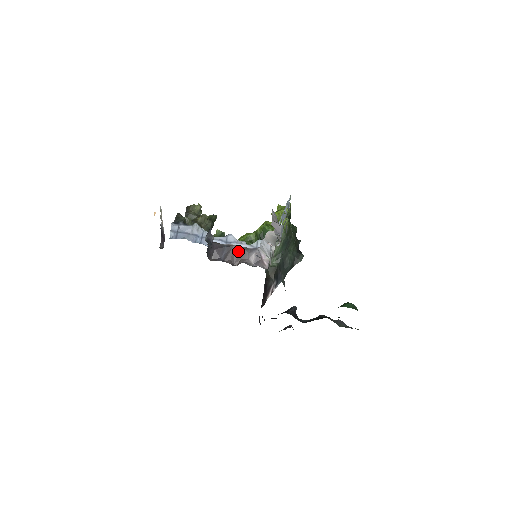
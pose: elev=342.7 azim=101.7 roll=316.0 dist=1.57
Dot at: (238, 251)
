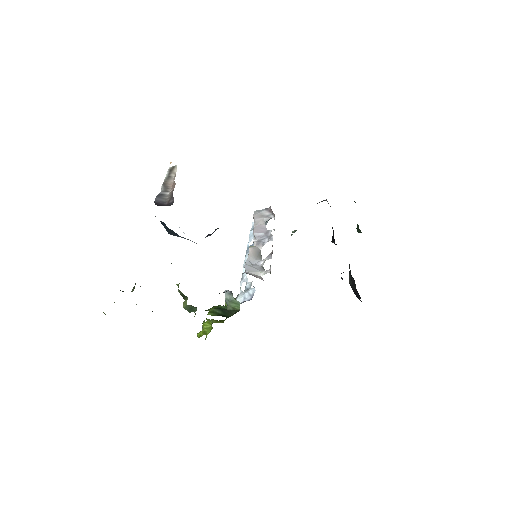
Dot at: occluded
